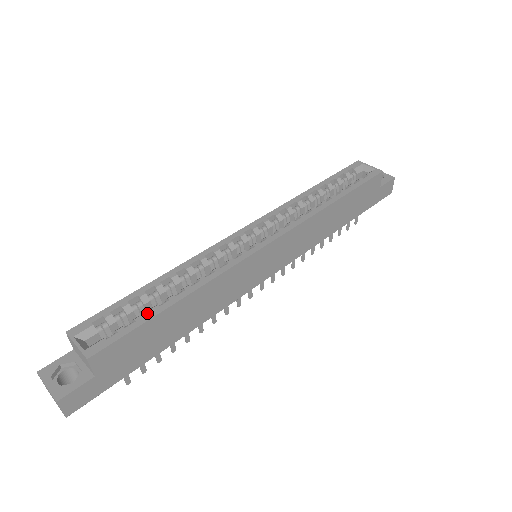
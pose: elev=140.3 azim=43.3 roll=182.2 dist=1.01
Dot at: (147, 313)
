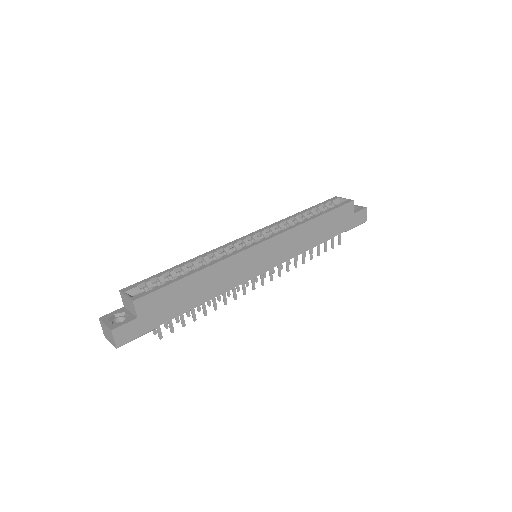
Dot at: occluded
